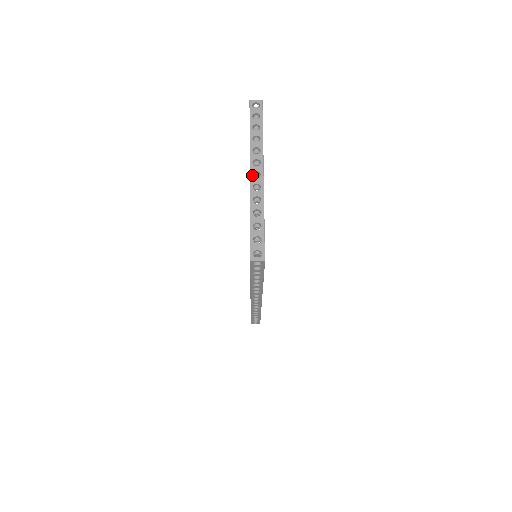
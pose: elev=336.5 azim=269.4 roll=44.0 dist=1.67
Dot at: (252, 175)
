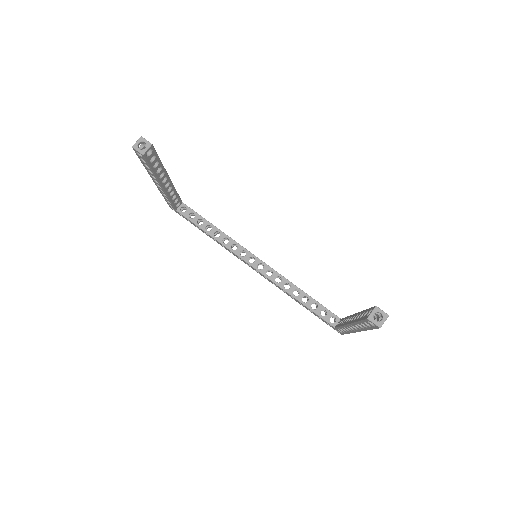
Dot at: occluded
